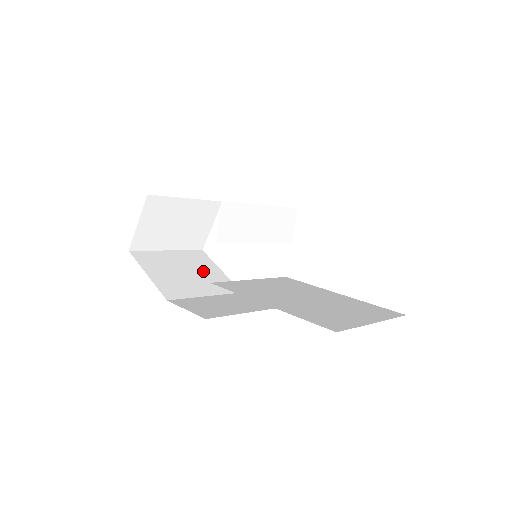
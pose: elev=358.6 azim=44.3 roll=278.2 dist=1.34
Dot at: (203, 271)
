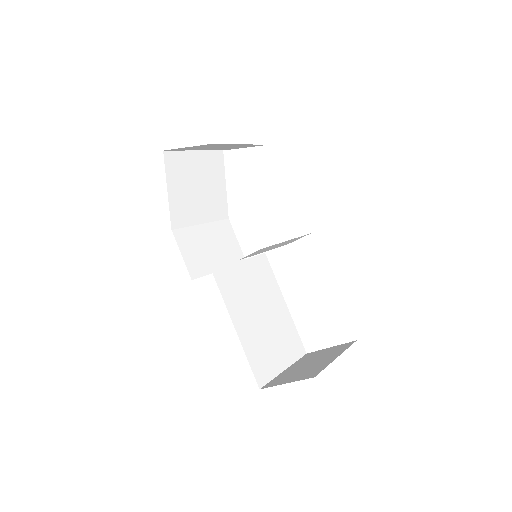
Dot at: (212, 186)
